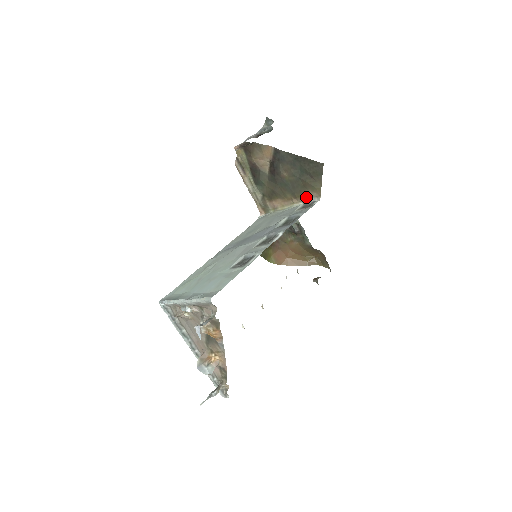
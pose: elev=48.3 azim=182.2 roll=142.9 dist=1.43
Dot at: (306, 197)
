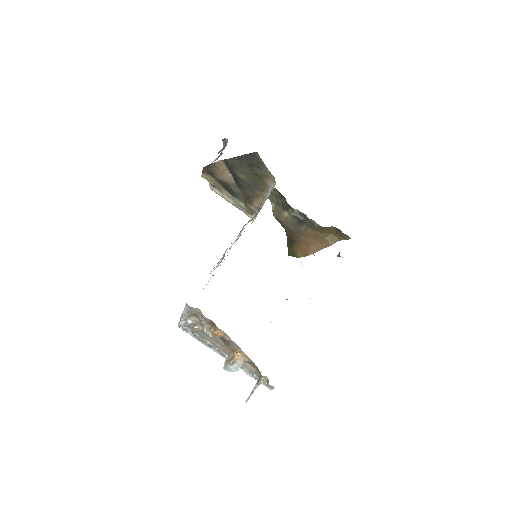
Dot at: (268, 186)
